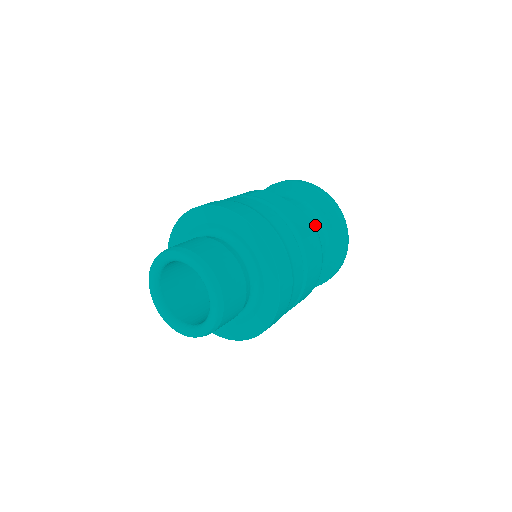
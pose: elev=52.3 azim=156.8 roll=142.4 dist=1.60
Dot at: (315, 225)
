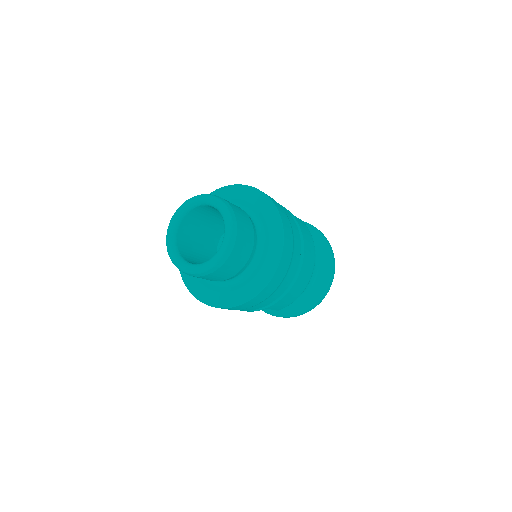
Dot at: occluded
